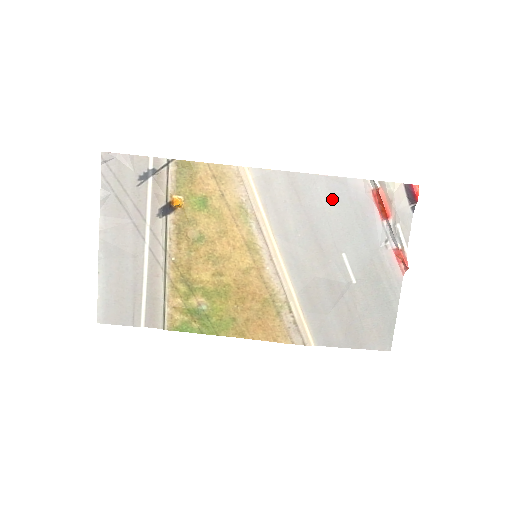
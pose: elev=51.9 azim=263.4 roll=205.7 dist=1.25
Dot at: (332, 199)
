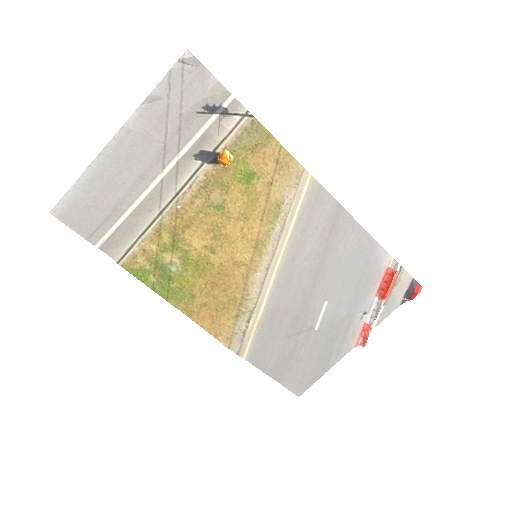
Dot at: (354, 253)
